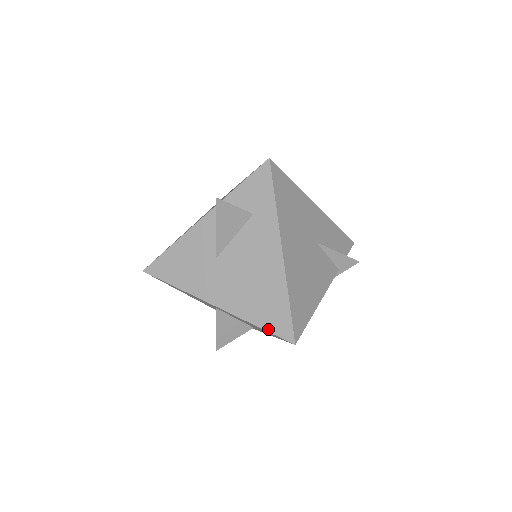
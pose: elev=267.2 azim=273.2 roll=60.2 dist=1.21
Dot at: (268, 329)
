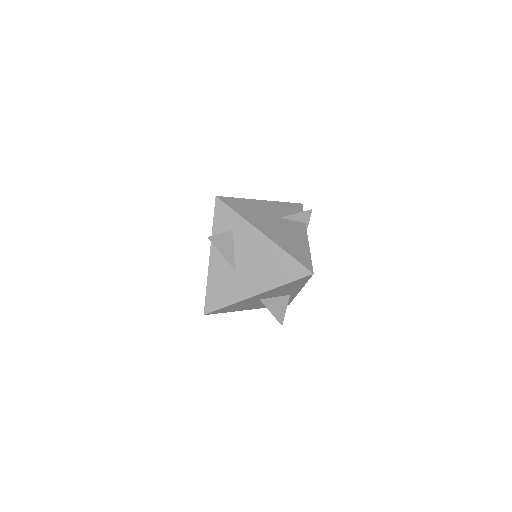
Dot at: (293, 279)
